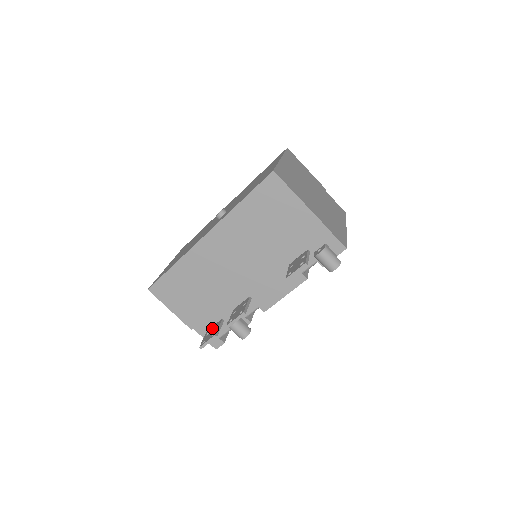
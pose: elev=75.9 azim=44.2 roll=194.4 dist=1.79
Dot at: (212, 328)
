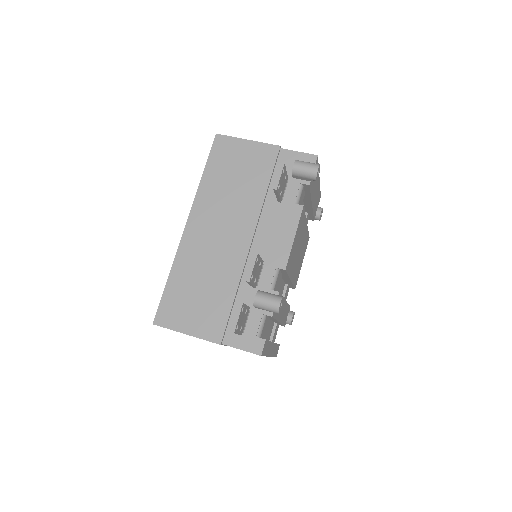
Dot at: occluded
